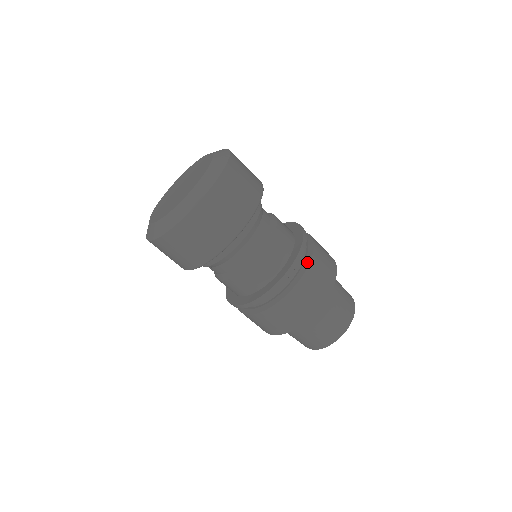
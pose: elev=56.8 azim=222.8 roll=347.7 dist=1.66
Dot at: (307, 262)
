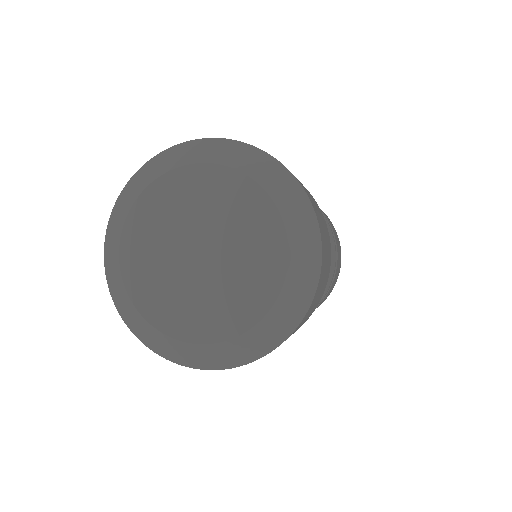
Dot at: occluded
